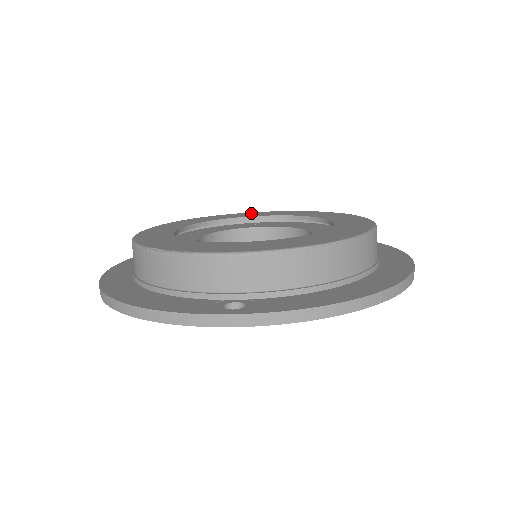
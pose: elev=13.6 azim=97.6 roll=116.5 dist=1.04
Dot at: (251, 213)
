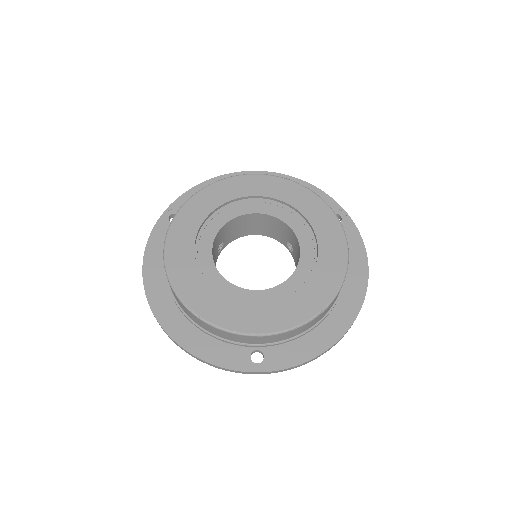
Dot at: (244, 181)
